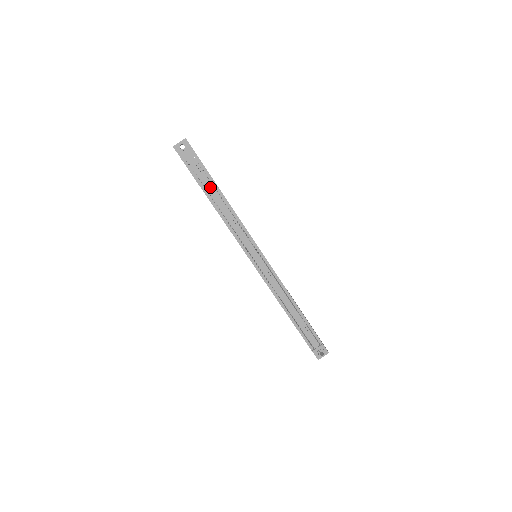
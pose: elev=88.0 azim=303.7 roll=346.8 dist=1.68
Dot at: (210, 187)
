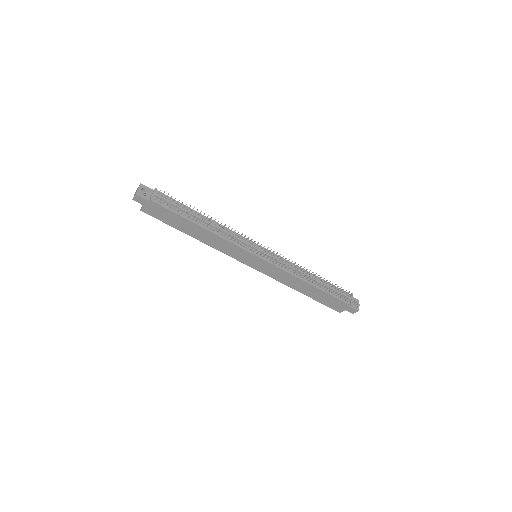
Dot at: occluded
